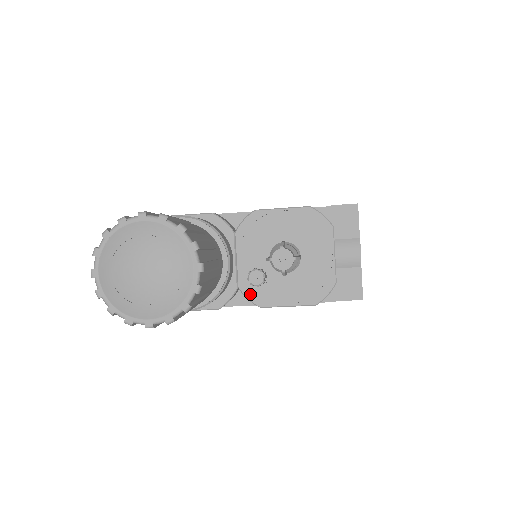
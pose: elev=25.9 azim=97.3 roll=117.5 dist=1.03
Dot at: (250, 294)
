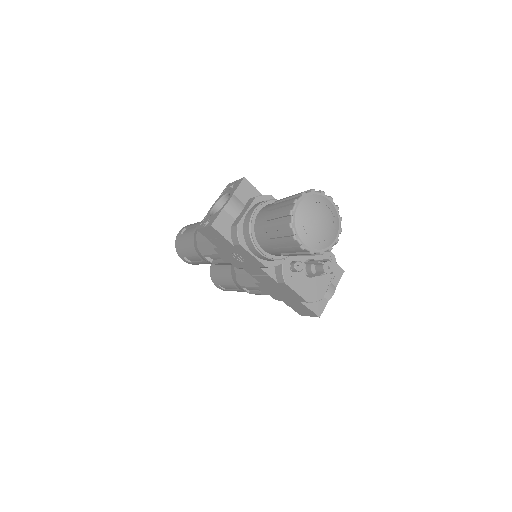
Dot at: (285, 272)
